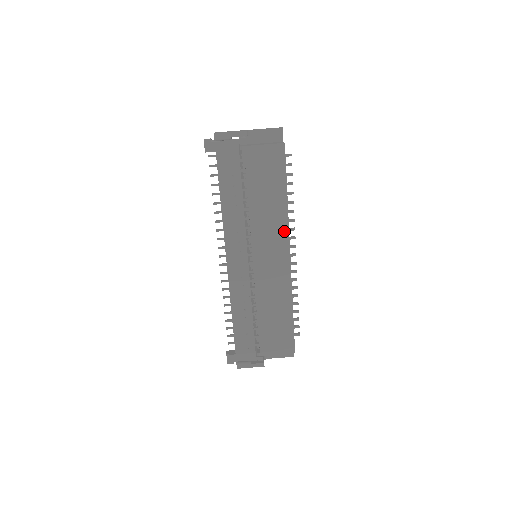
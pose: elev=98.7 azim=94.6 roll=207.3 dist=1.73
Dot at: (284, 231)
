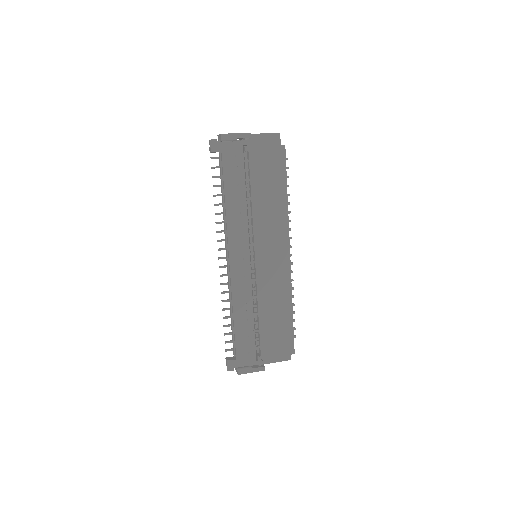
Dot at: (284, 229)
